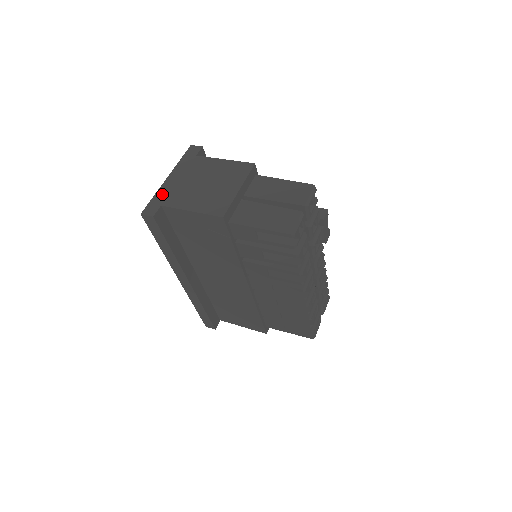
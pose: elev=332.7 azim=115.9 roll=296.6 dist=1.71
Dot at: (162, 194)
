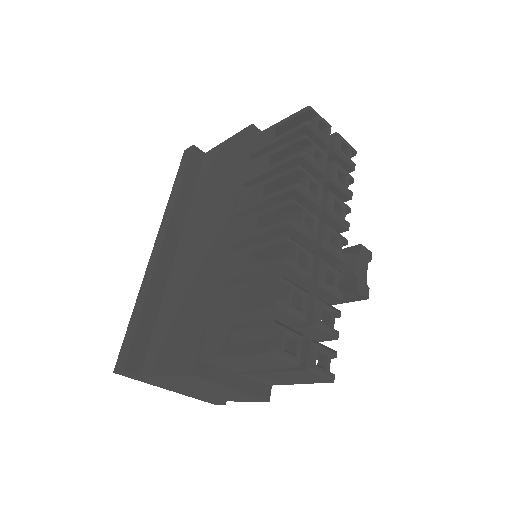
Dot at: occluded
